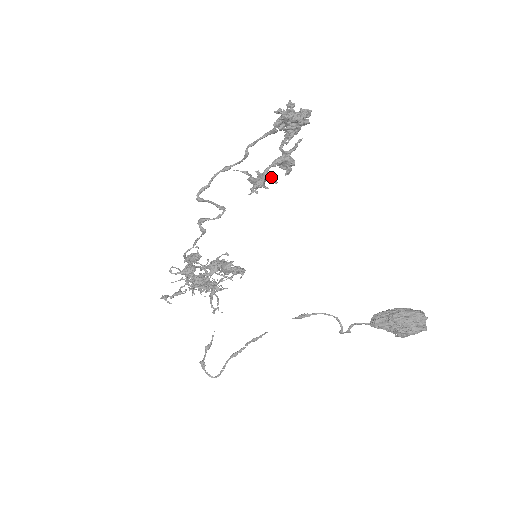
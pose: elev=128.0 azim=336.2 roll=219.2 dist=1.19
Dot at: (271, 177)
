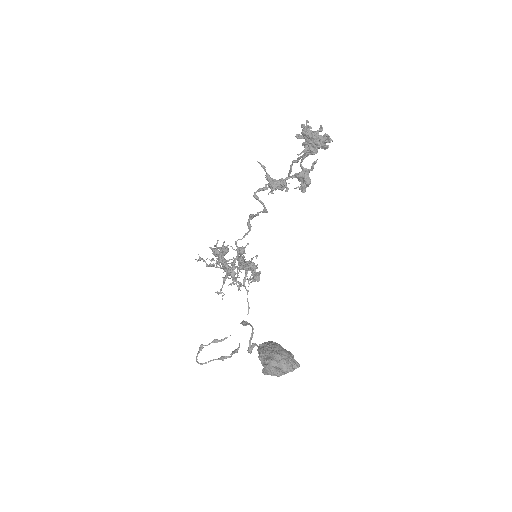
Dot at: (286, 185)
